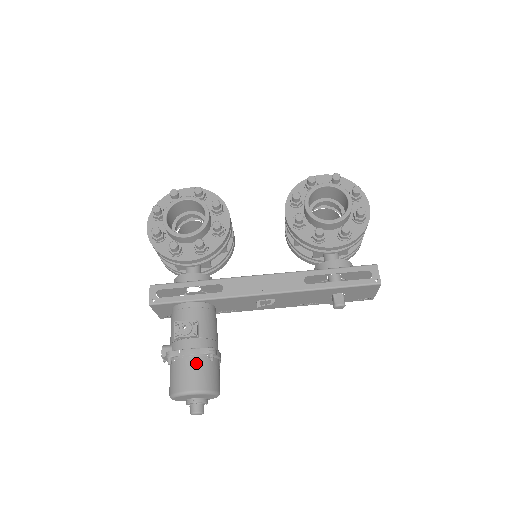
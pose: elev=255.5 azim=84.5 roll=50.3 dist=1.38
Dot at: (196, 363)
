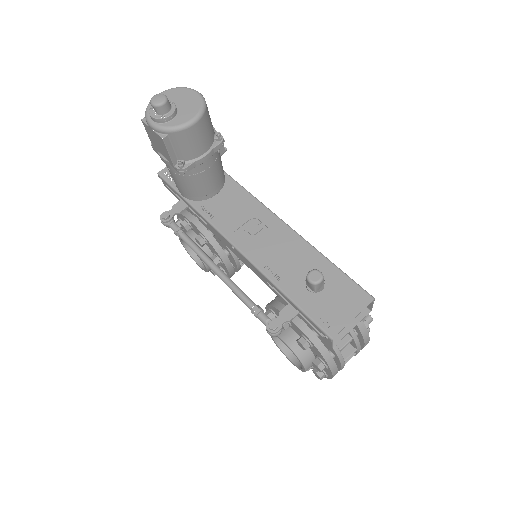
Dot at: occluded
